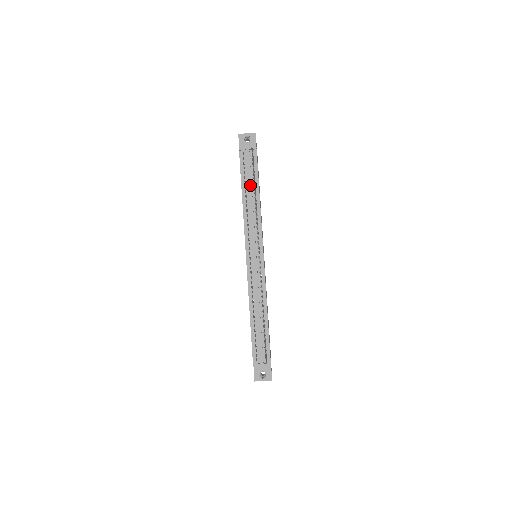
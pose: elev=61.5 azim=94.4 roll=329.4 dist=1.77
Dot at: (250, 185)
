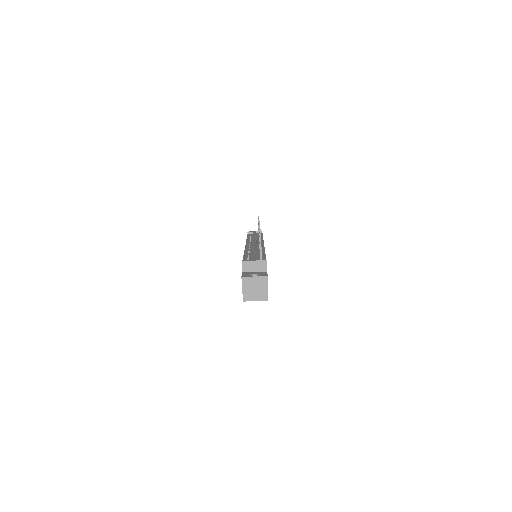
Dot at: occluded
